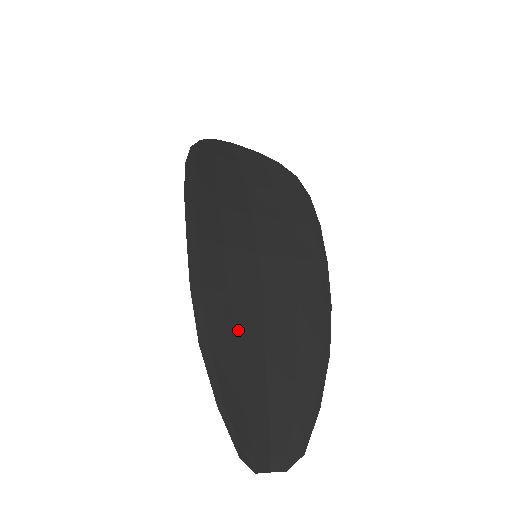
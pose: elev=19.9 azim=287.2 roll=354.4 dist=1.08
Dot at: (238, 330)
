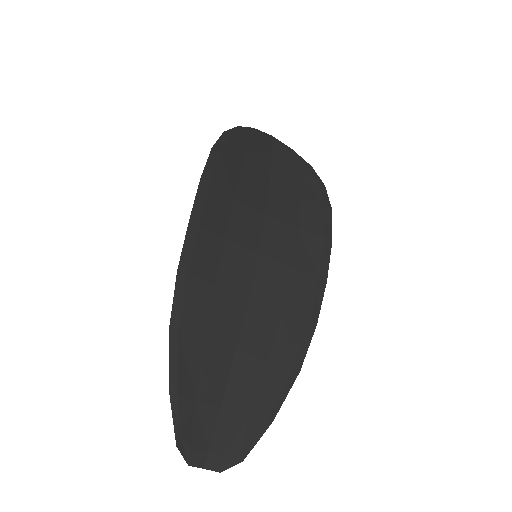
Dot at: (213, 324)
